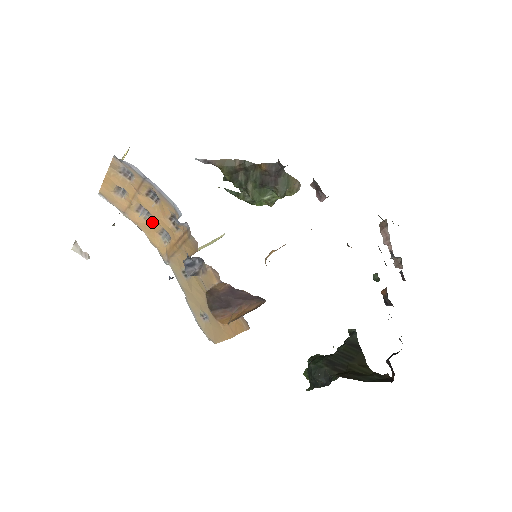
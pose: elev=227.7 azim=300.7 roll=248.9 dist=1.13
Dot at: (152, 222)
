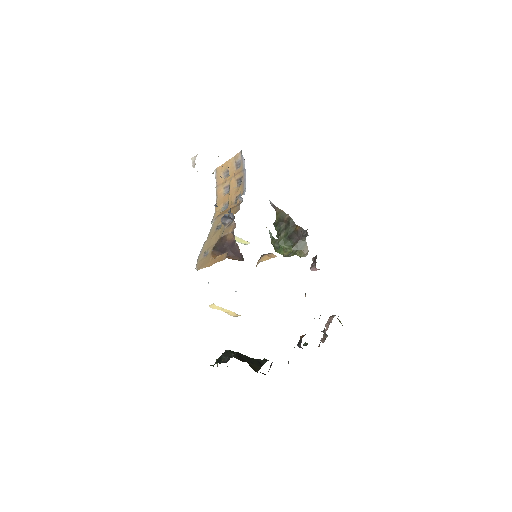
Dot at: (226, 197)
